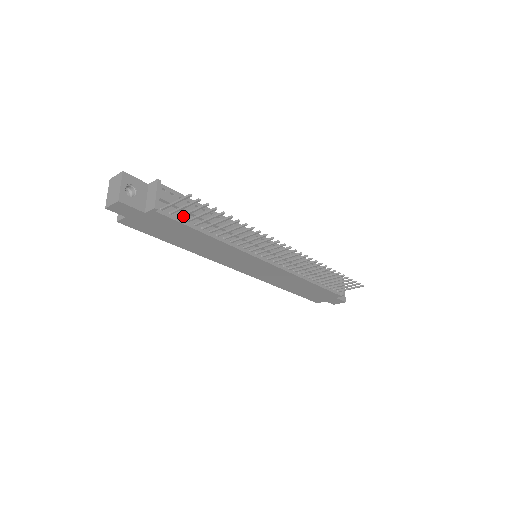
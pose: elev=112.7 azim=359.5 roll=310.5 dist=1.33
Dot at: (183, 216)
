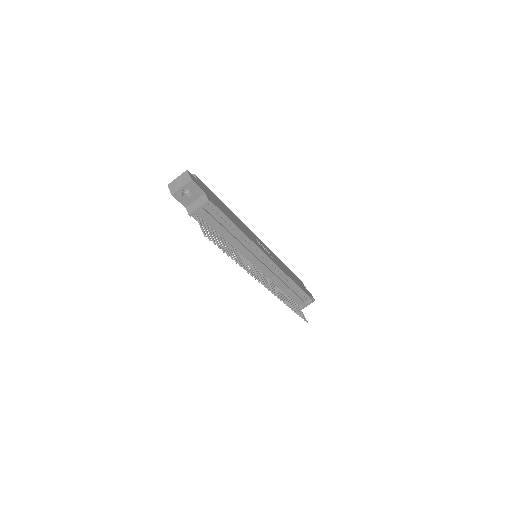
Dot at: (206, 227)
